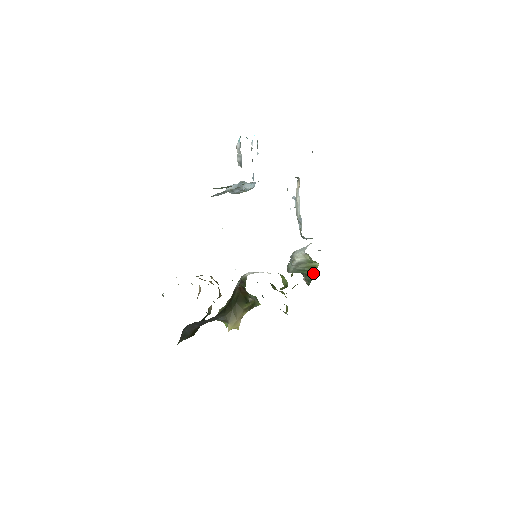
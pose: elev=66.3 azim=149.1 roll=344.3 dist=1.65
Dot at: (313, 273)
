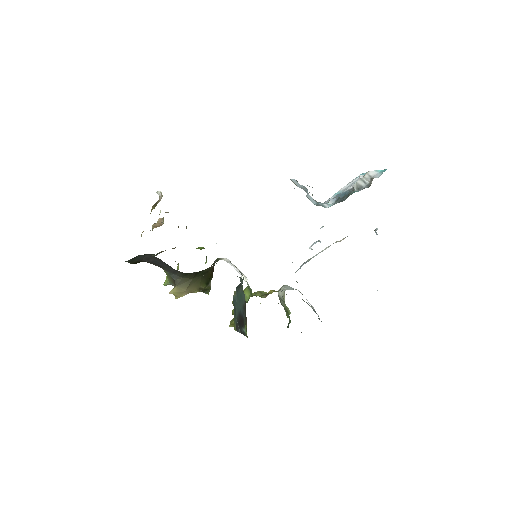
Dot at: occluded
